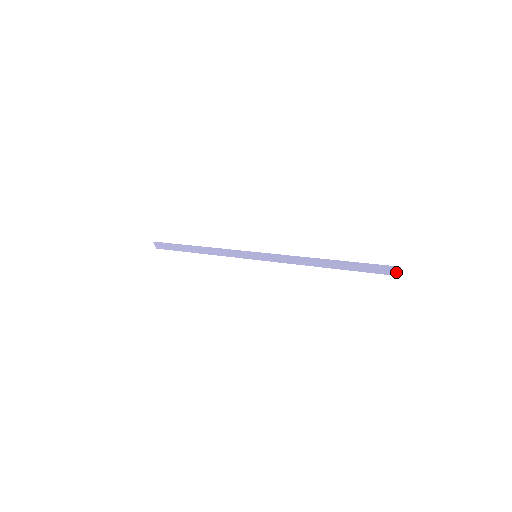
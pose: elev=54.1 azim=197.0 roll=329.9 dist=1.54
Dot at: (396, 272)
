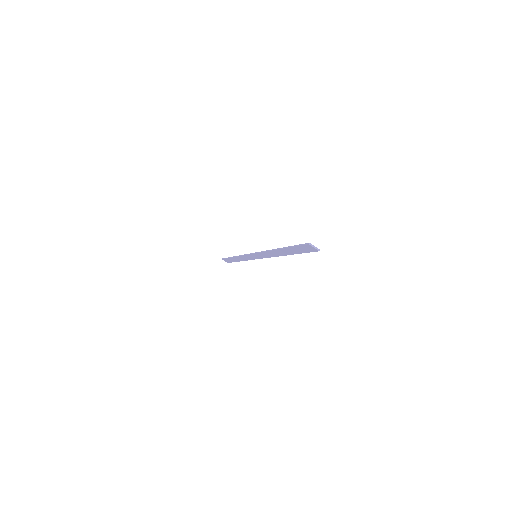
Dot at: (312, 248)
